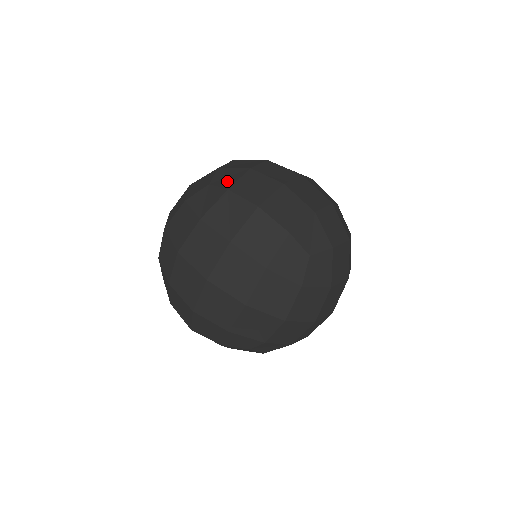
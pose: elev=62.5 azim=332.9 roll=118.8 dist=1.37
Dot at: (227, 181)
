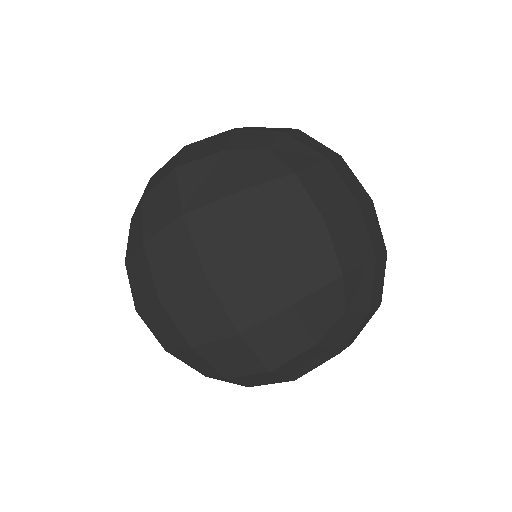
Dot at: (295, 159)
